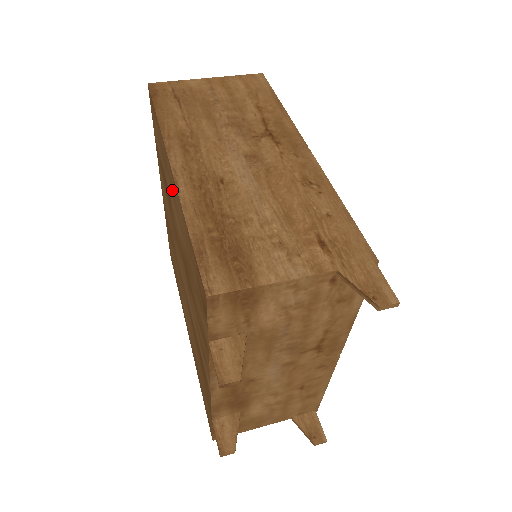
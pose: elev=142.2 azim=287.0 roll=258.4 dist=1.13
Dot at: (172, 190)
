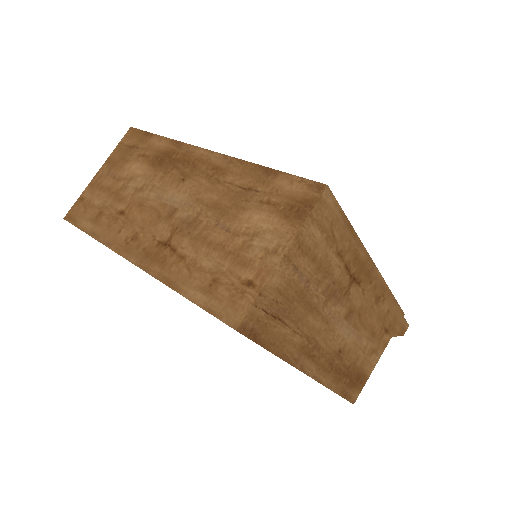
Dot at: occluded
